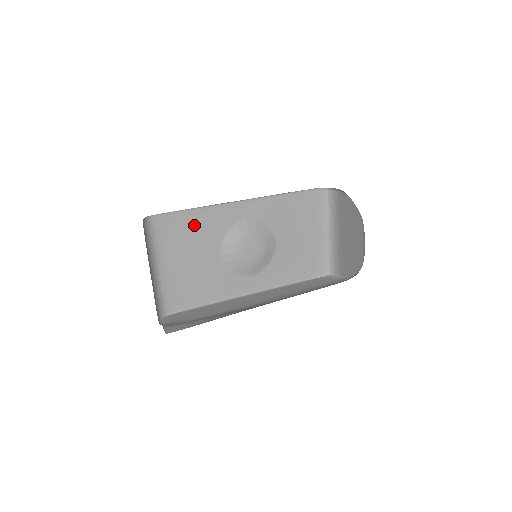
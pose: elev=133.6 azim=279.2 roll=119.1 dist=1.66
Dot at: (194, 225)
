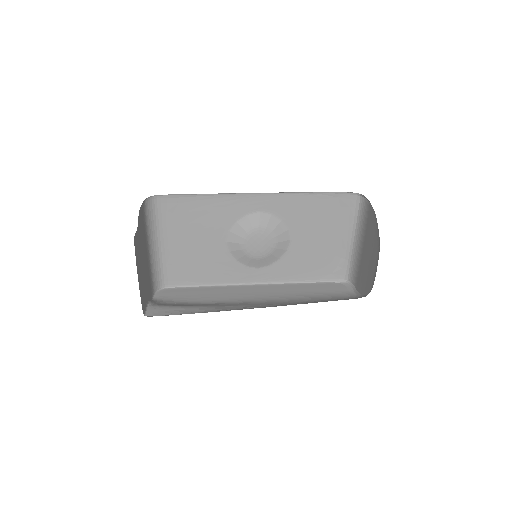
Dot at: (201, 210)
